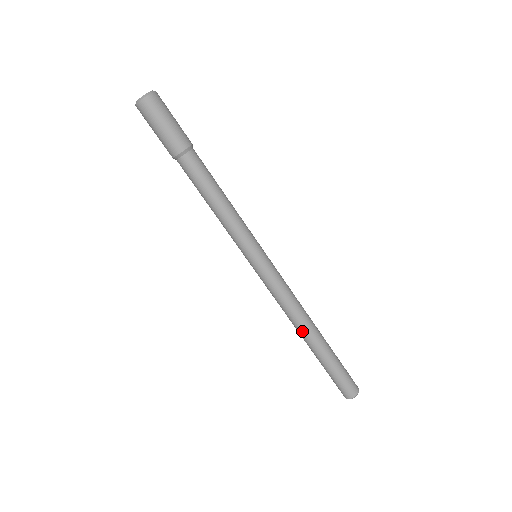
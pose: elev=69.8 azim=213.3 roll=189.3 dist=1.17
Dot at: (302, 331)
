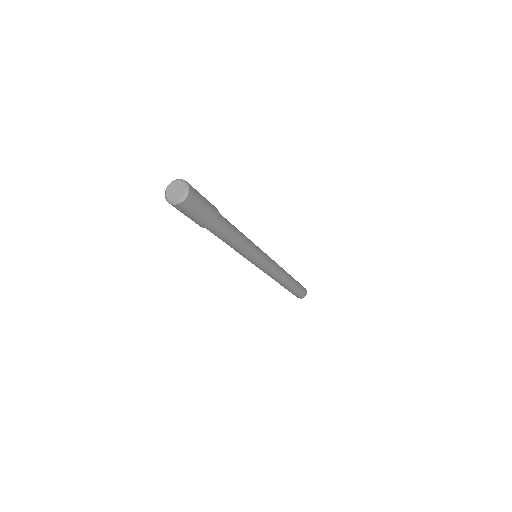
Dot at: occluded
